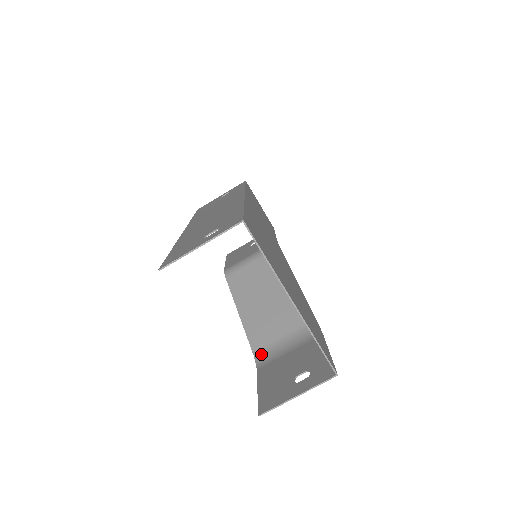
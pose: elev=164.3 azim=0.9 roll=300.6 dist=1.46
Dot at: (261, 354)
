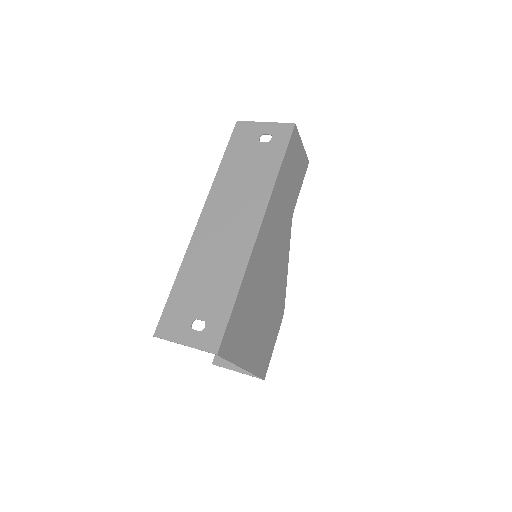
Dot at: occluded
